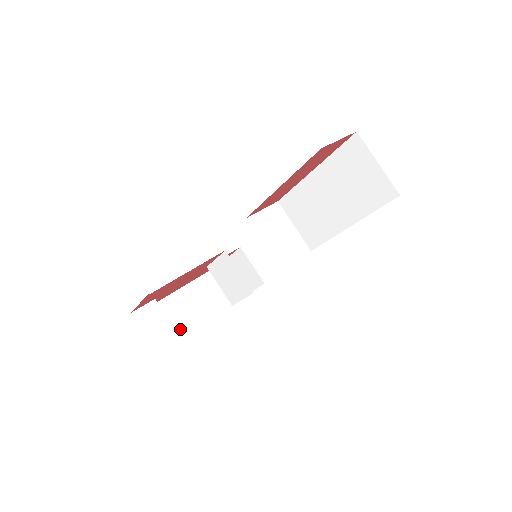
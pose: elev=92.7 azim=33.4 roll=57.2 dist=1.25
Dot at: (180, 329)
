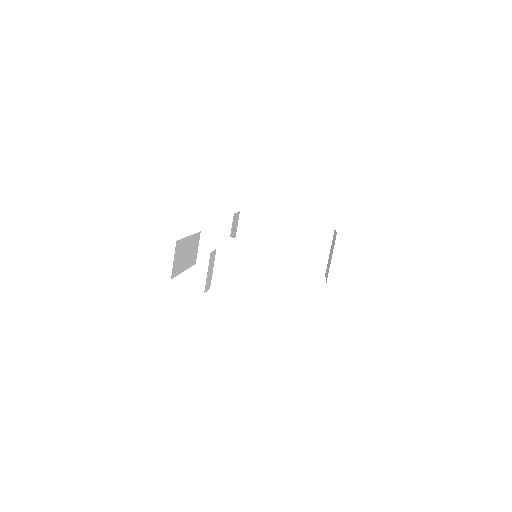
Dot at: (178, 268)
